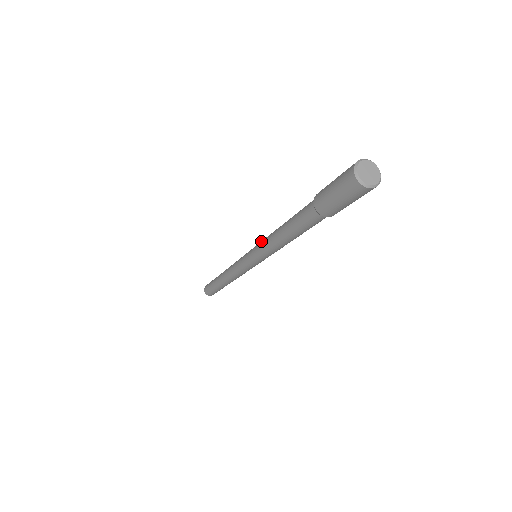
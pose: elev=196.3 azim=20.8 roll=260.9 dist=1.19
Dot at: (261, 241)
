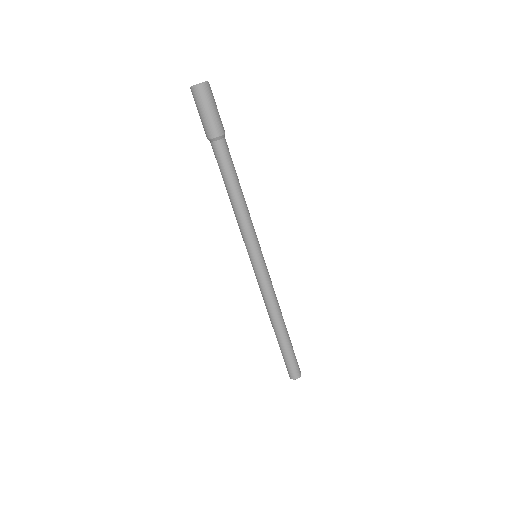
Dot at: occluded
